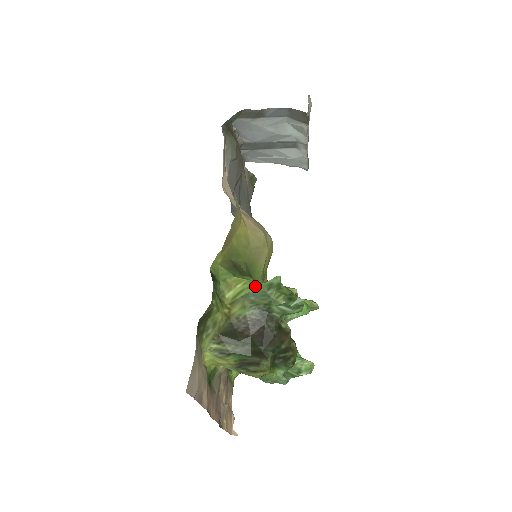
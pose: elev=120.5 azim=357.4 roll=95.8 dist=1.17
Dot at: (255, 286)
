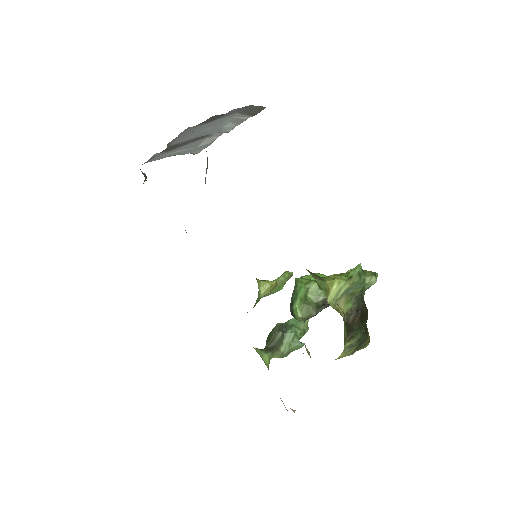
Dot at: (350, 281)
